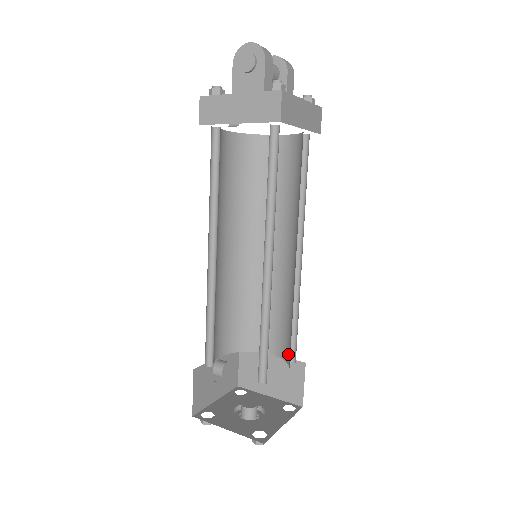
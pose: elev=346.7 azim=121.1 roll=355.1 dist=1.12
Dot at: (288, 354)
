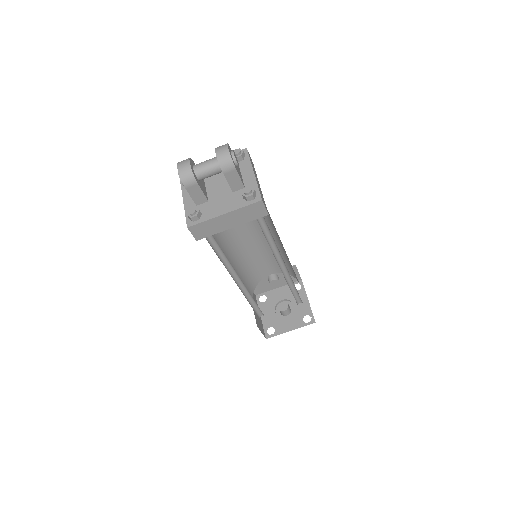
Dot at: (296, 301)
